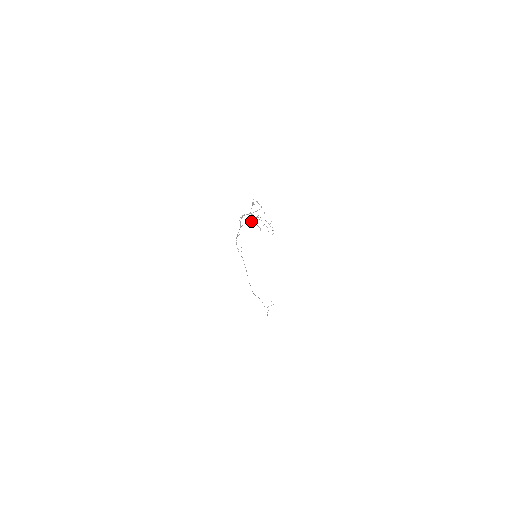
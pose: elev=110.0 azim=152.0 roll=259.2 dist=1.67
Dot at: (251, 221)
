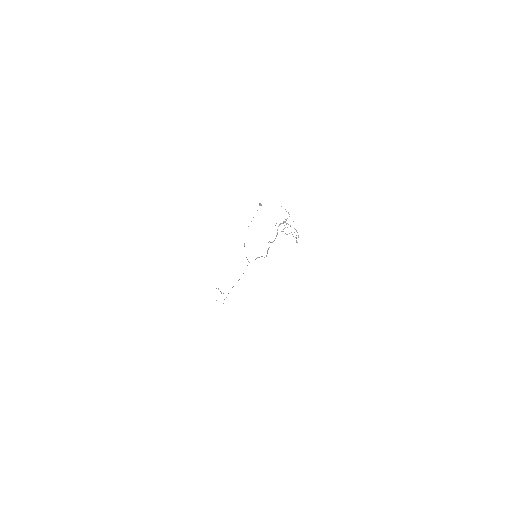
Dot at: occluded
